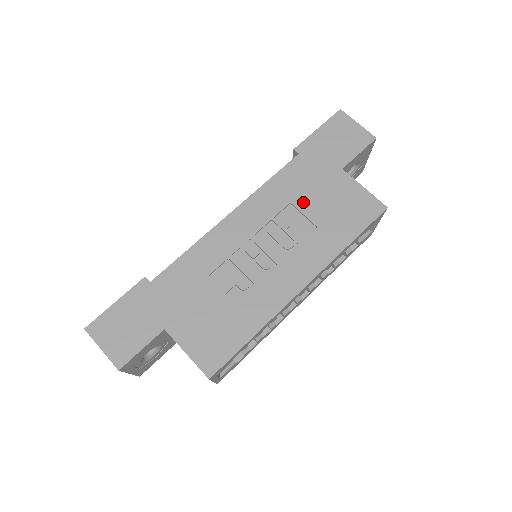
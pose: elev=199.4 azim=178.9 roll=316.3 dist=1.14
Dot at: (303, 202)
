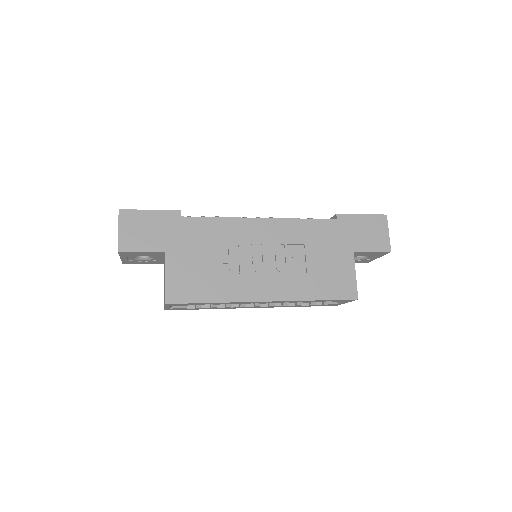
Dot at: (312, 251)
